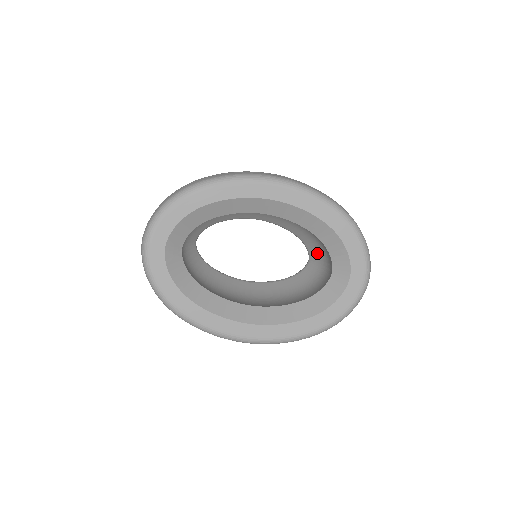
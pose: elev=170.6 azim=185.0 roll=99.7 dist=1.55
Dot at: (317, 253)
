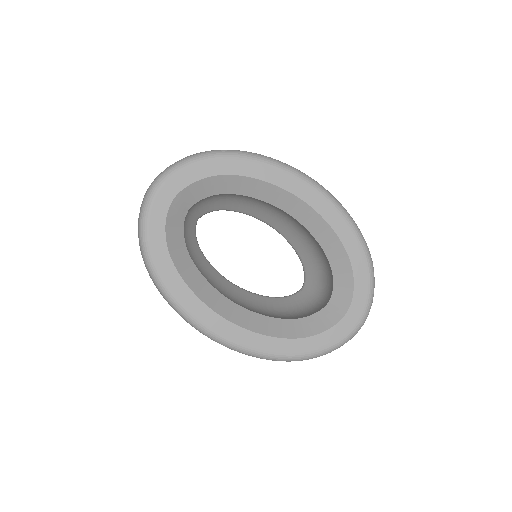
Dot at: (315, 282)
